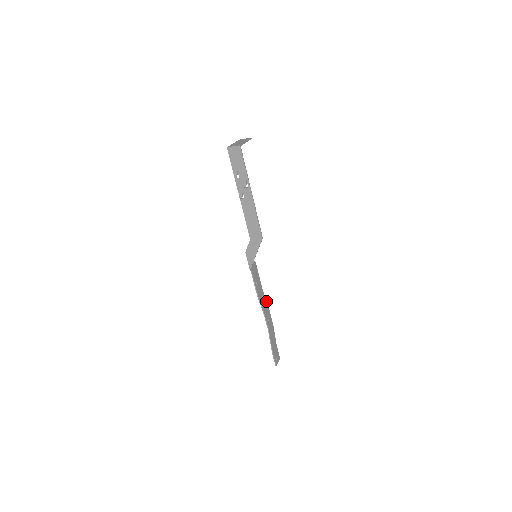
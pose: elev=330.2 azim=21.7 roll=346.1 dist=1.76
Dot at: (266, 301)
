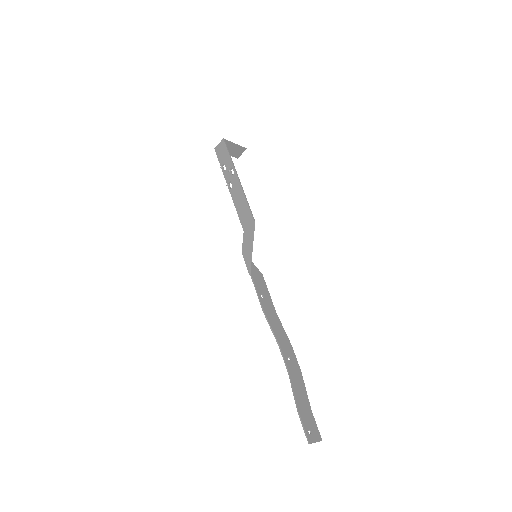
Dot at: (284, 332)
